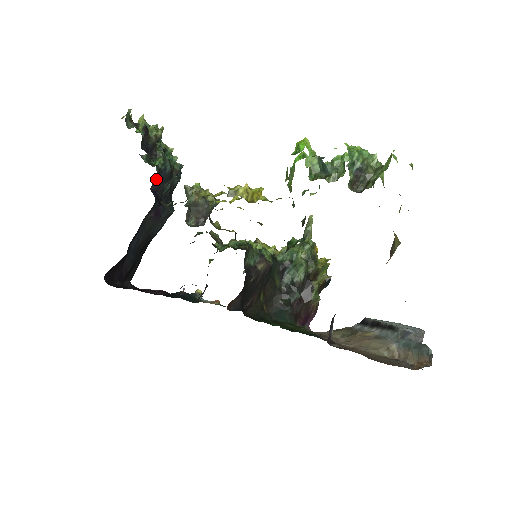
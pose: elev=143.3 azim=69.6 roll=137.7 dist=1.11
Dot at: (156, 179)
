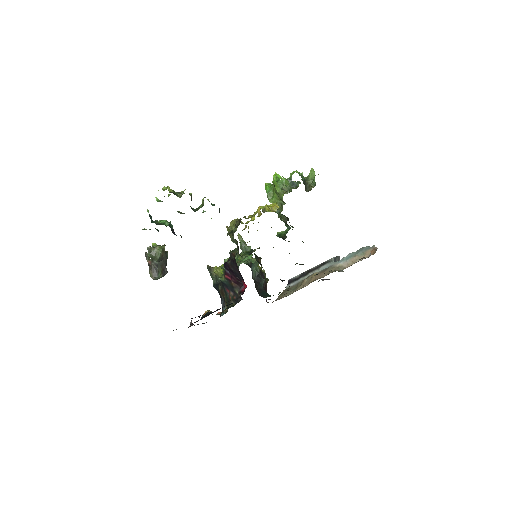
Dot at: occluded
